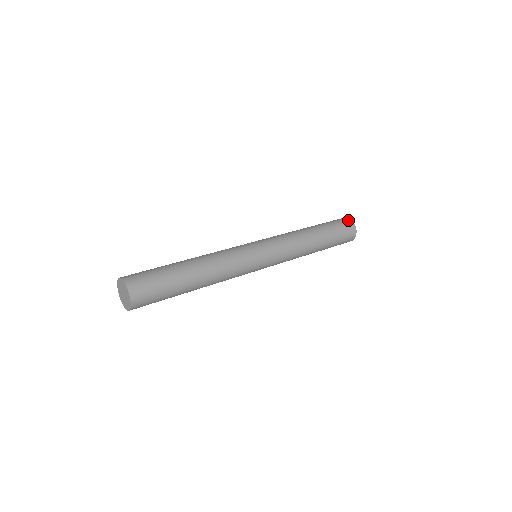
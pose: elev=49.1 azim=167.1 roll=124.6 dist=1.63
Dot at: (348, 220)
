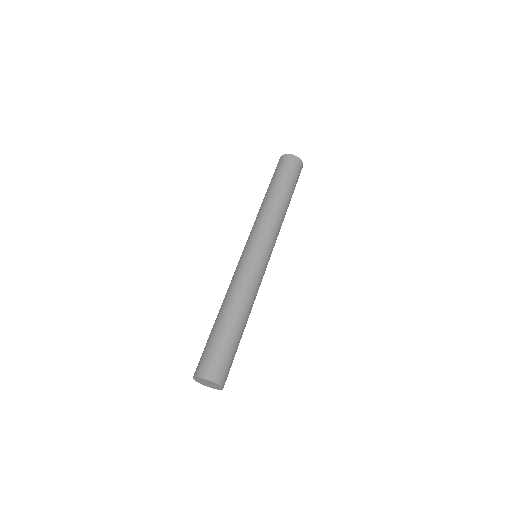
Dot at: (289, 157)
